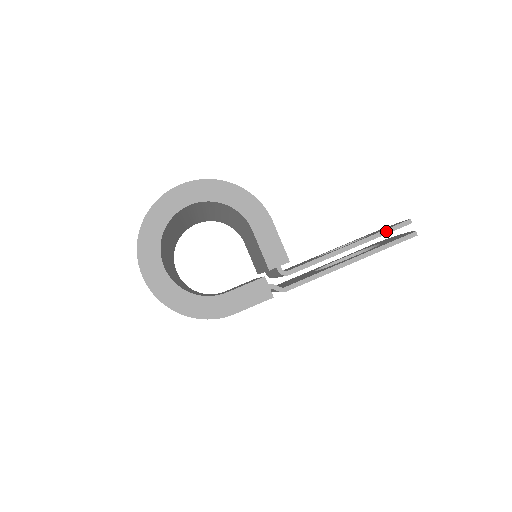
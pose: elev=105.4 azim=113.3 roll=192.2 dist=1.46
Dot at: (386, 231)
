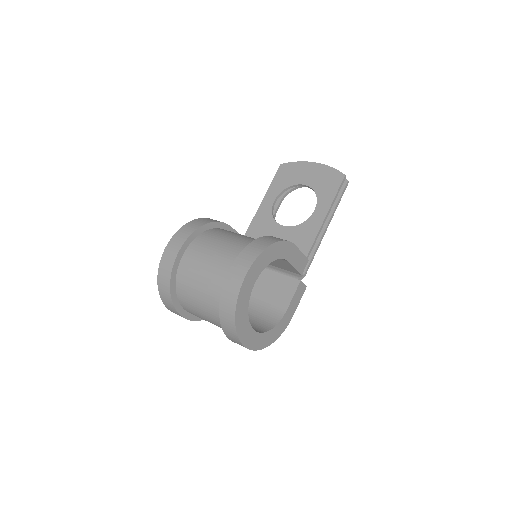
Dot at: (337, 194)
